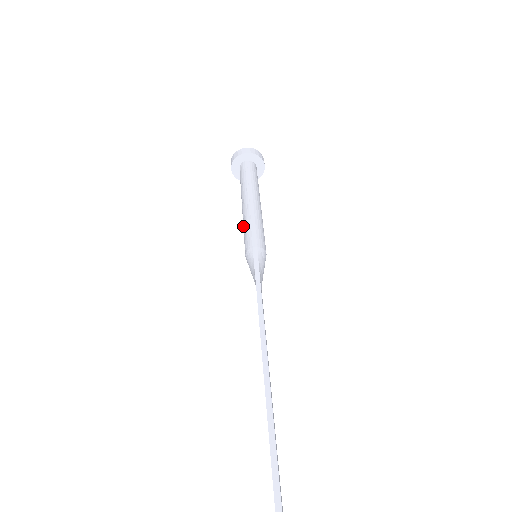
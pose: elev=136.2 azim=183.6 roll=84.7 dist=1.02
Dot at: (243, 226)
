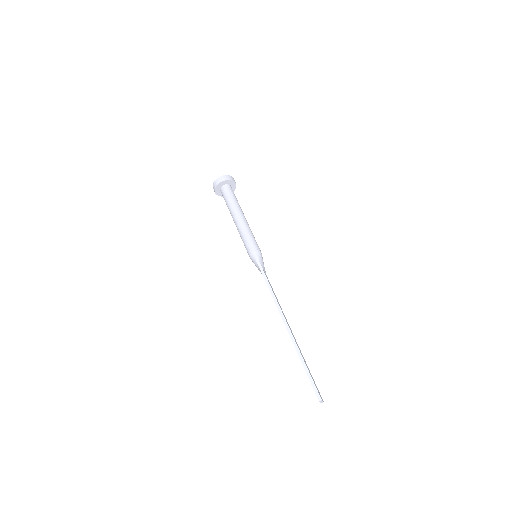
Dot at: (241, 238)
